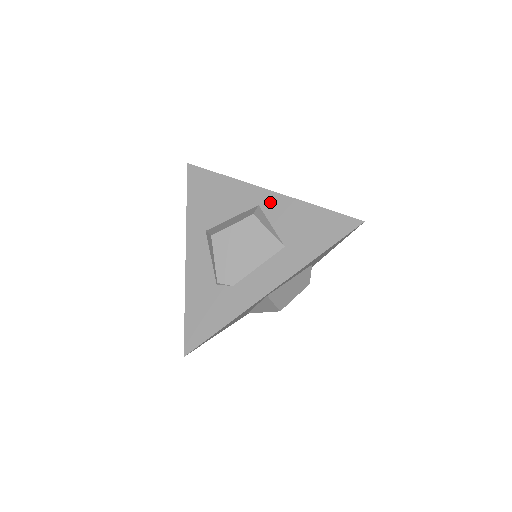
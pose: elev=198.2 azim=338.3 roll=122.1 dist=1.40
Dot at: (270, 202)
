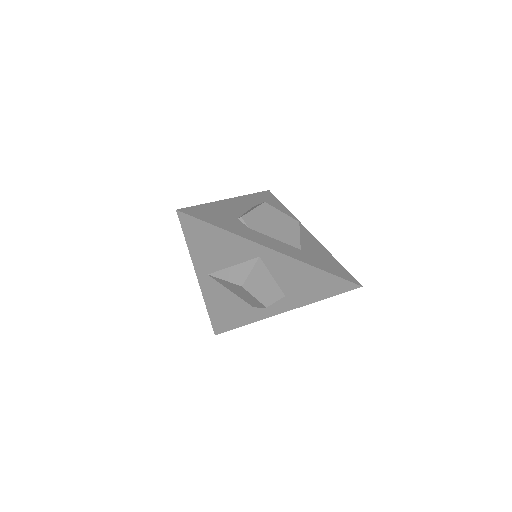
Dot at: (308, 235)
